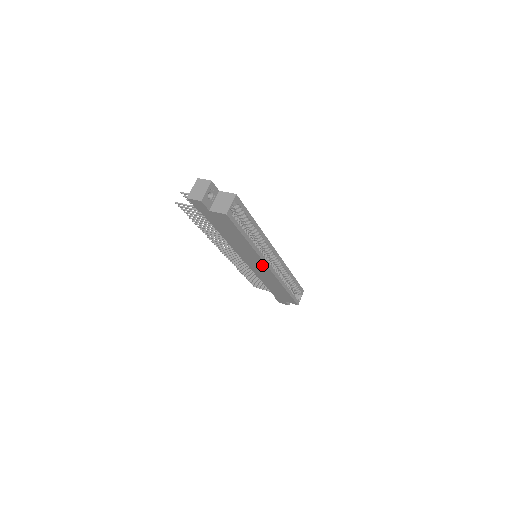
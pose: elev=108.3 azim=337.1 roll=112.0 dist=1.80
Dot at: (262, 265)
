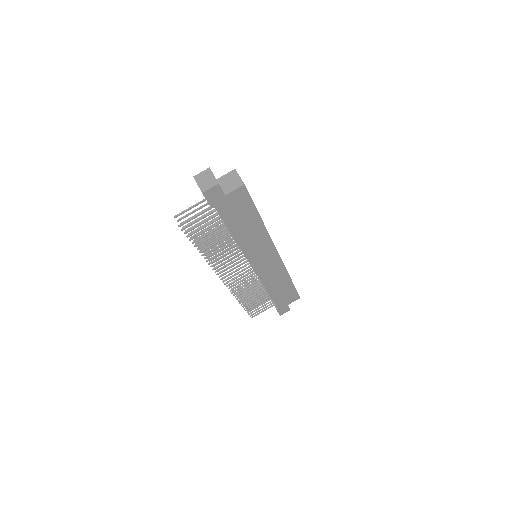
Dot at: (271, 253)
